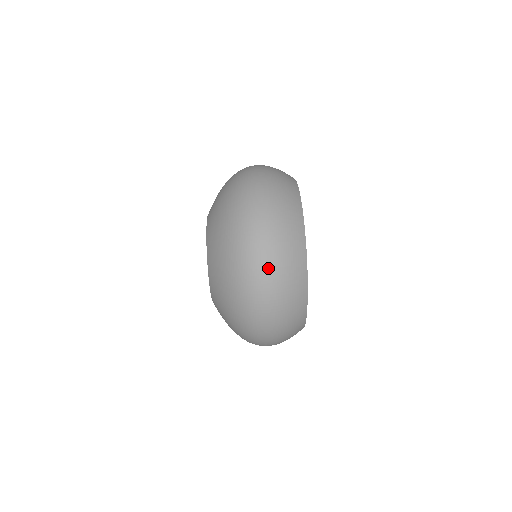
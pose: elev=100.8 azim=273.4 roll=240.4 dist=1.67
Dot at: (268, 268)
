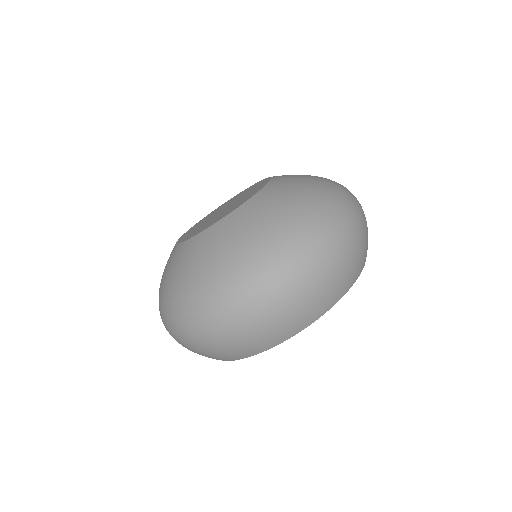
Dot at: (185, 340)
